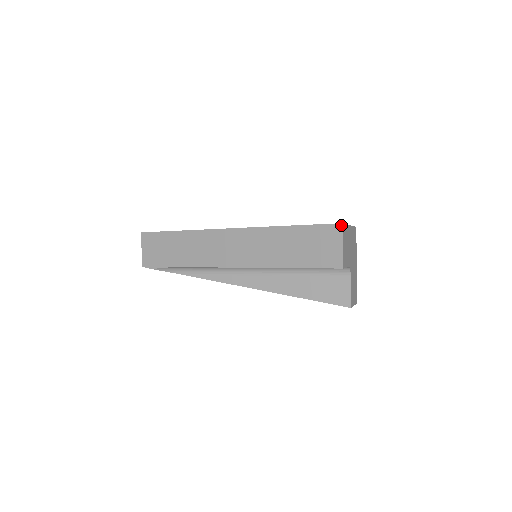
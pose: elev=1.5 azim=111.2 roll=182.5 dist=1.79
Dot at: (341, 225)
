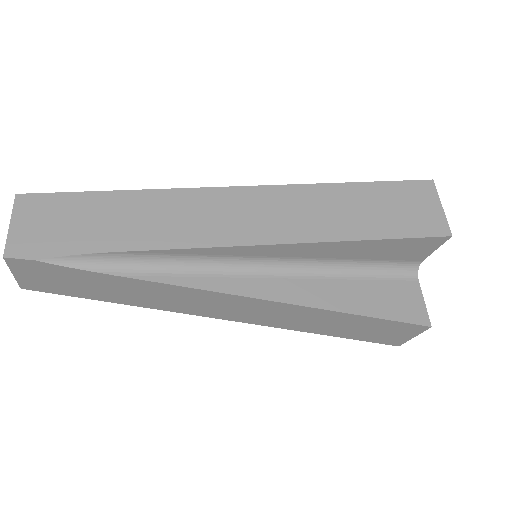
Dot at: (432, 181)
